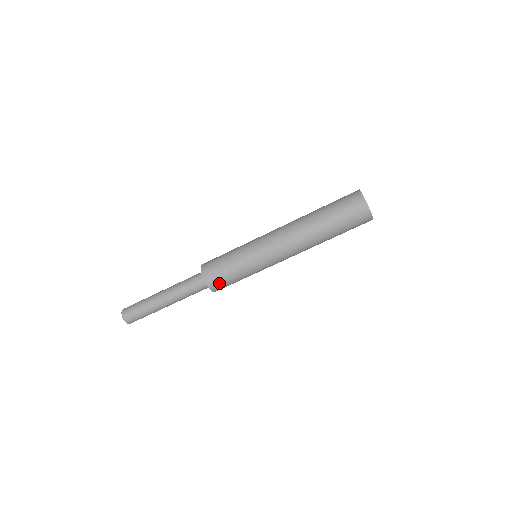
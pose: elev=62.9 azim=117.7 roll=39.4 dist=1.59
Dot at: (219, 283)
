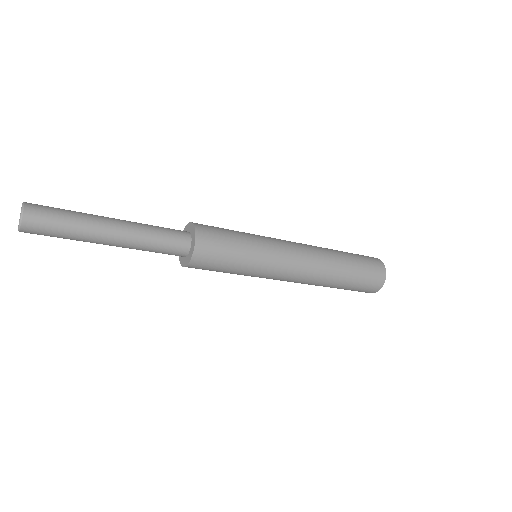
Dot at: (206, 265)
